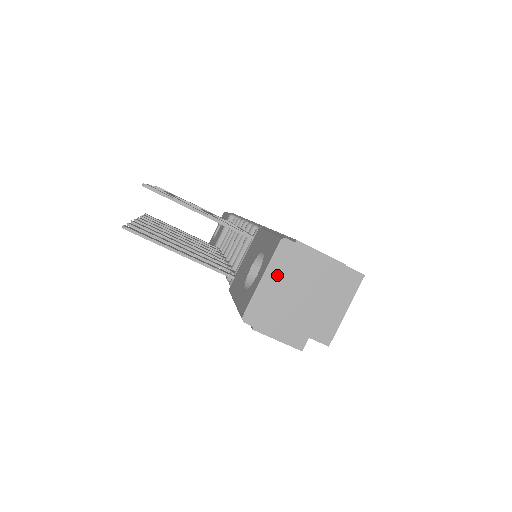
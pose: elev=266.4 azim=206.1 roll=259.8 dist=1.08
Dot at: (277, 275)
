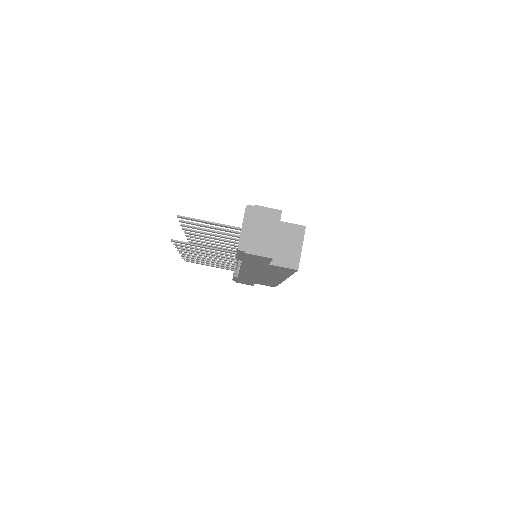
Dot at: (249, 223)
